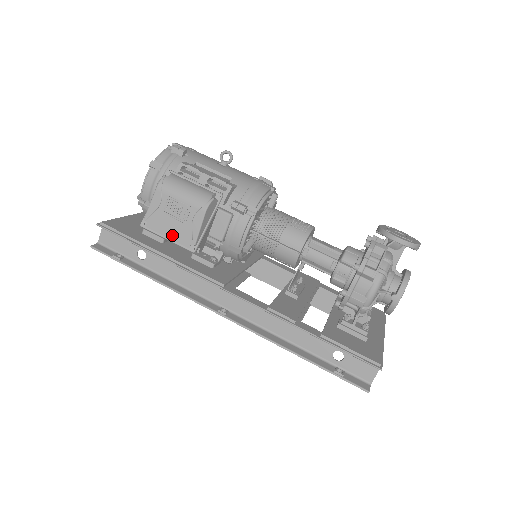
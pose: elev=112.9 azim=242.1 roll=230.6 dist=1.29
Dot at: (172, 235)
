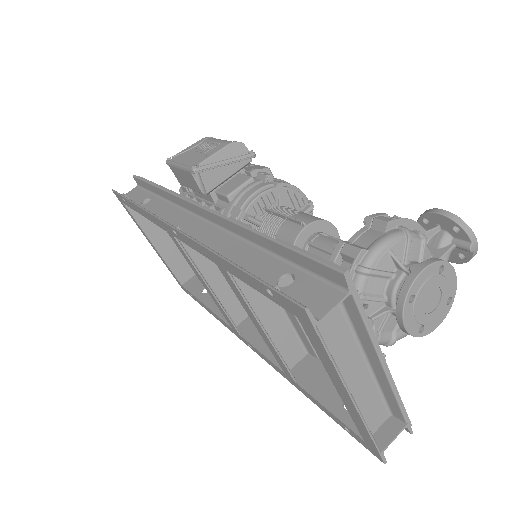
Dot at: (186, 161)
